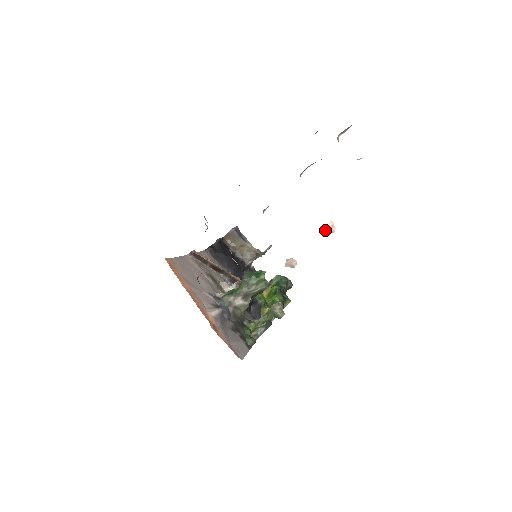
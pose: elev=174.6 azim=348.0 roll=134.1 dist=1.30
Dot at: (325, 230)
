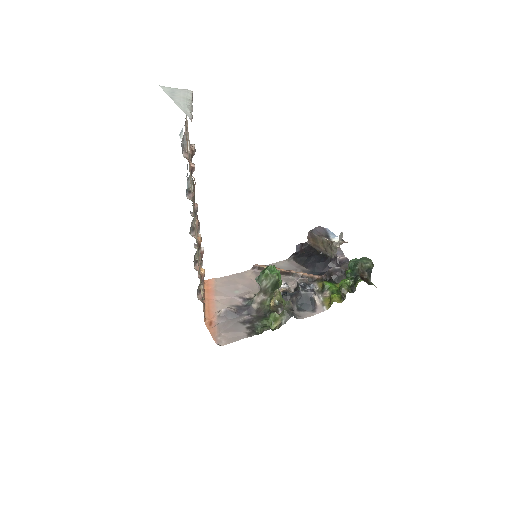
Dot at: (197, 227)
